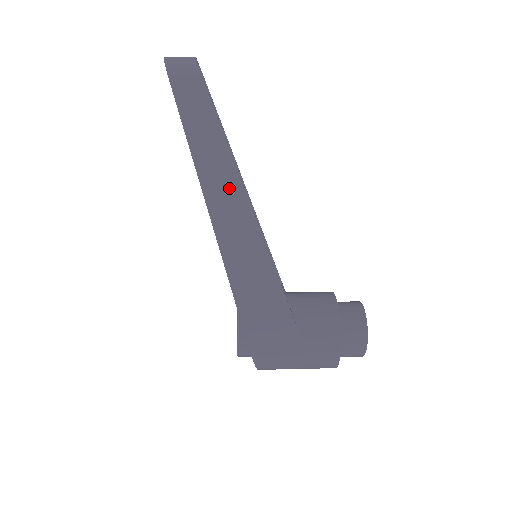
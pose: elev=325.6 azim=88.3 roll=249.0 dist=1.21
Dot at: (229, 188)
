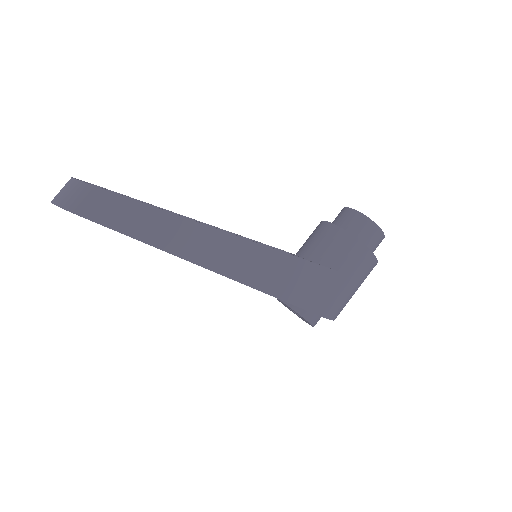
Dot at: (198, 237)
